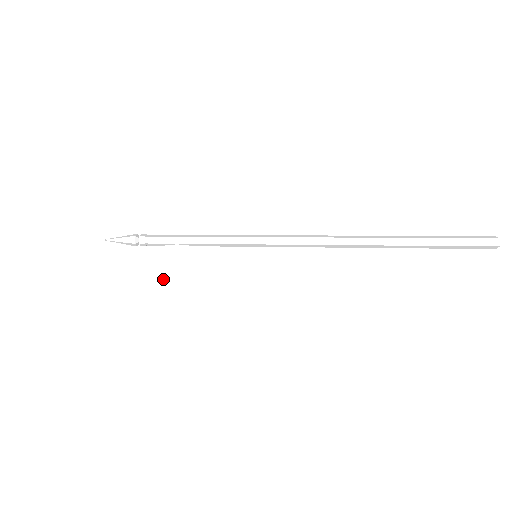
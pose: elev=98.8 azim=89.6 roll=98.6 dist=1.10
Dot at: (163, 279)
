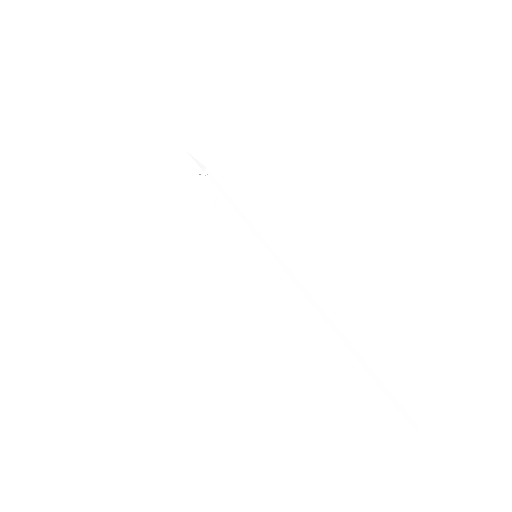
Dot at: (197, 211)
